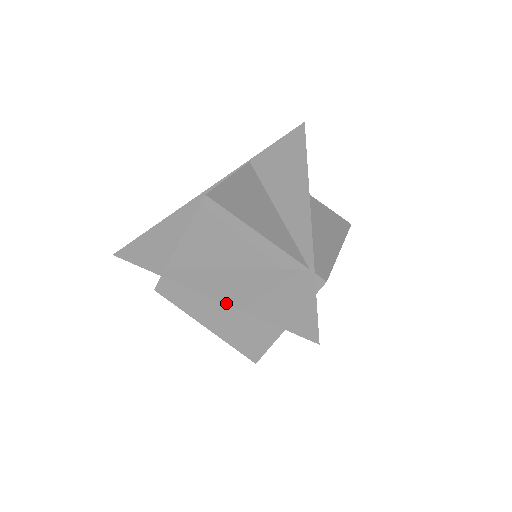
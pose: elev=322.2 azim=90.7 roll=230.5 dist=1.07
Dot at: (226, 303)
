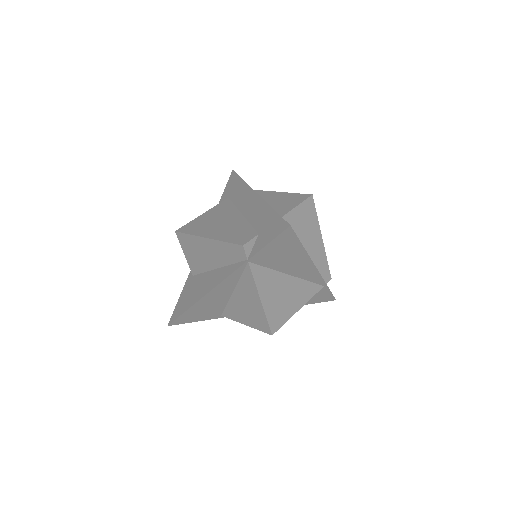
Dot at: occluded
